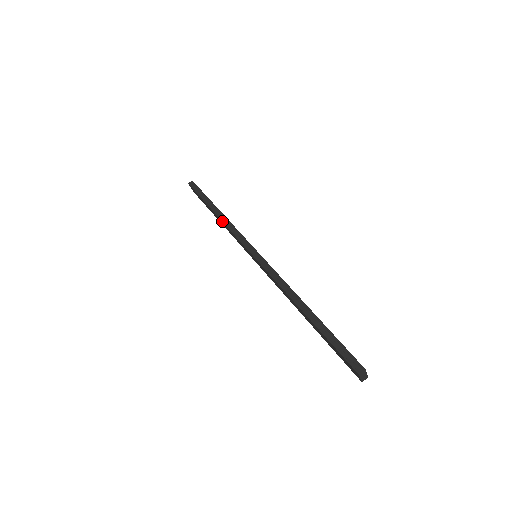
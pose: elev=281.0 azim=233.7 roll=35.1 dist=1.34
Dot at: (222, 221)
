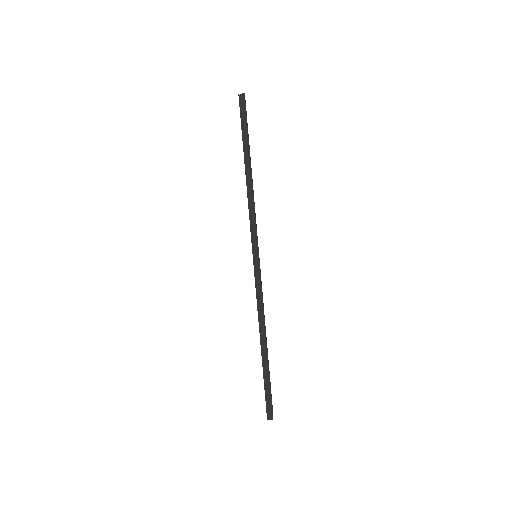
Dot at: (247, 190)
